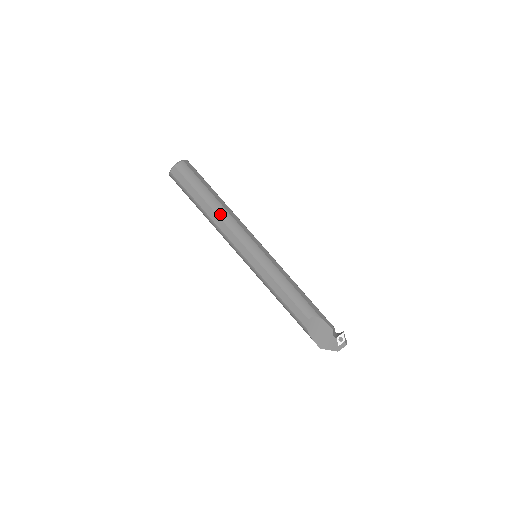
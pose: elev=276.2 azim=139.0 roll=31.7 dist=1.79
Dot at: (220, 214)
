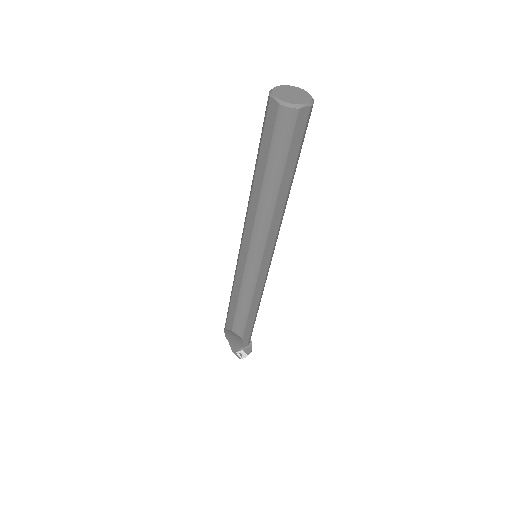
Dot at: (262, 207)
